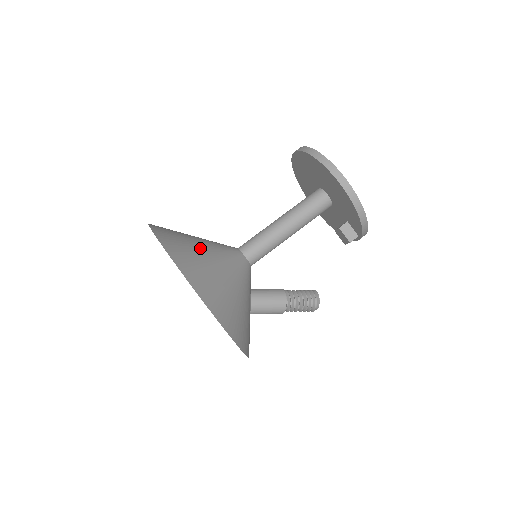
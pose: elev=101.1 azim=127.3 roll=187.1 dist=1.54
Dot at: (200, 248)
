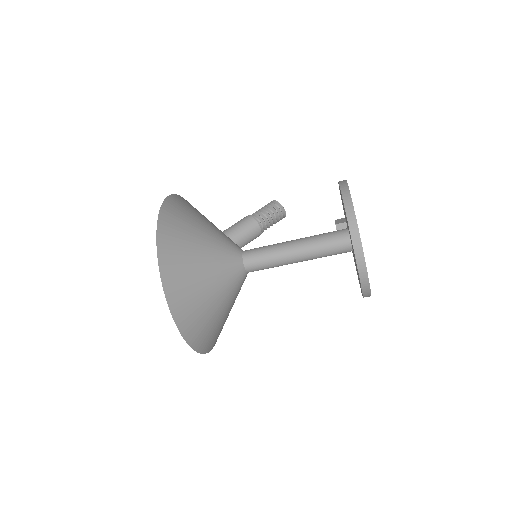
Dot at: (222, 317)
